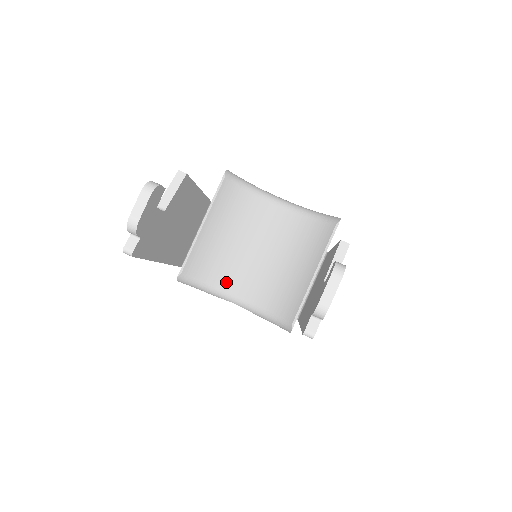
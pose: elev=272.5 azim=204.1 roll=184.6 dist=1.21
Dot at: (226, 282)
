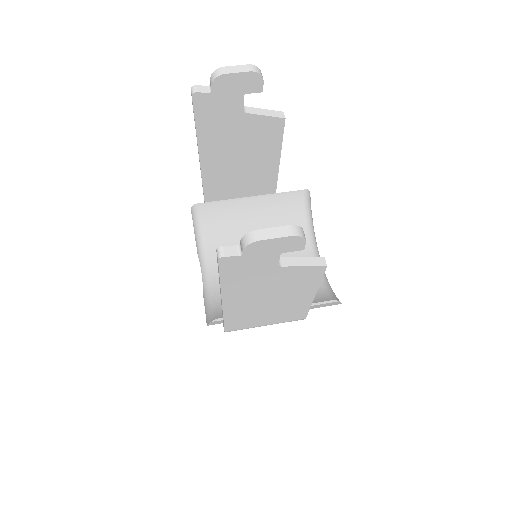
Dot at: (216, 252)
